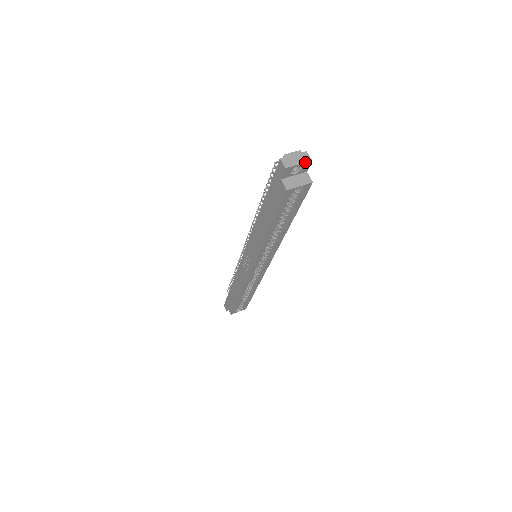
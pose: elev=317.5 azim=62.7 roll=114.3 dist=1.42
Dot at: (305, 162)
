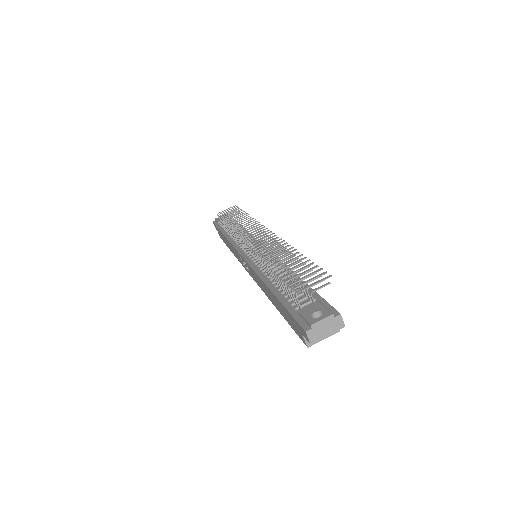
Dot at: occluded
